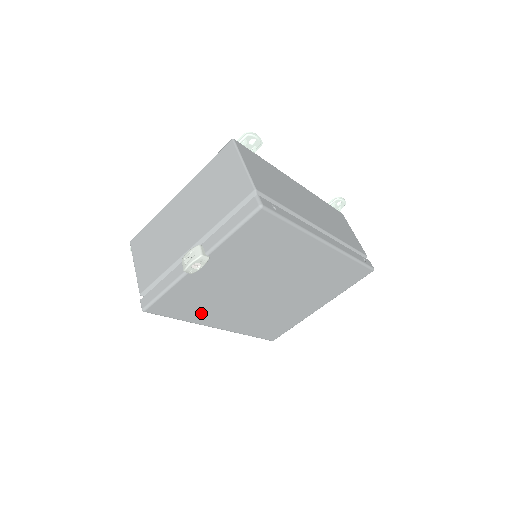
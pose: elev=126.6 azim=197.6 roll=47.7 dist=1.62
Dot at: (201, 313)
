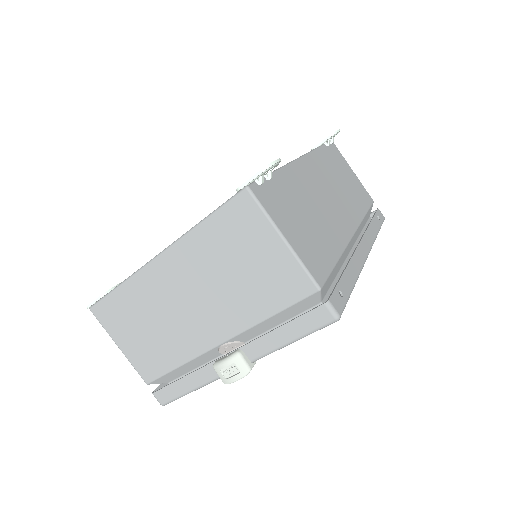
Dot at: occluded
